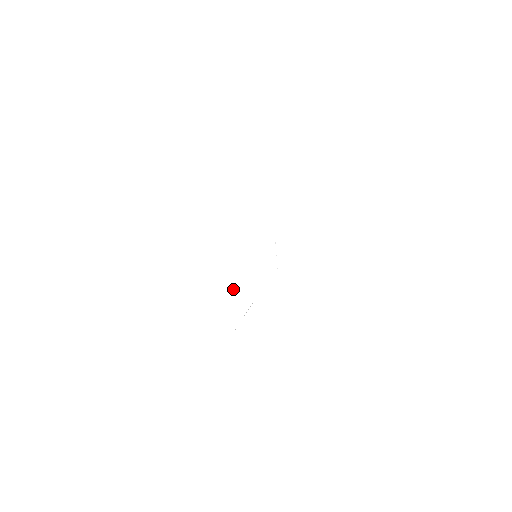
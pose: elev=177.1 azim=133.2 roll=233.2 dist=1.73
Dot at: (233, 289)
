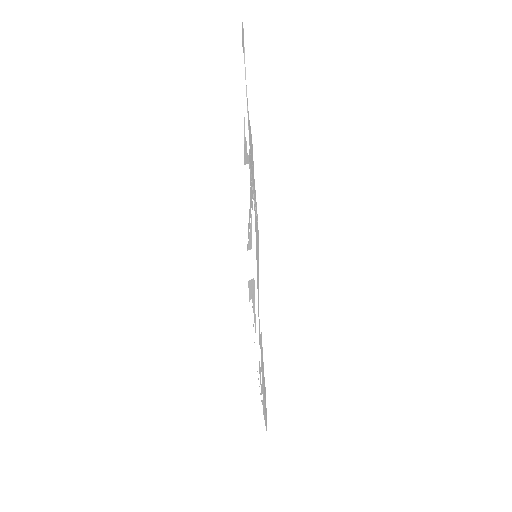
Dot at: (259, 334)
